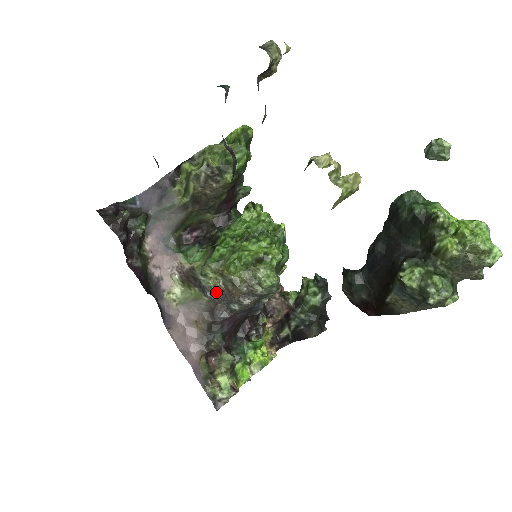
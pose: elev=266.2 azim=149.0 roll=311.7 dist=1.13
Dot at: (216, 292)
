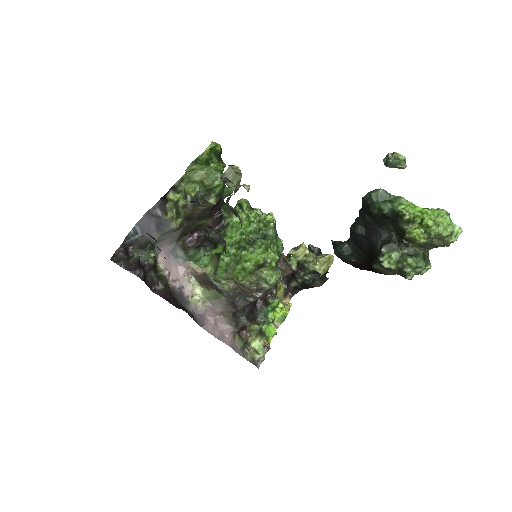
Dot at: (232, 291)
